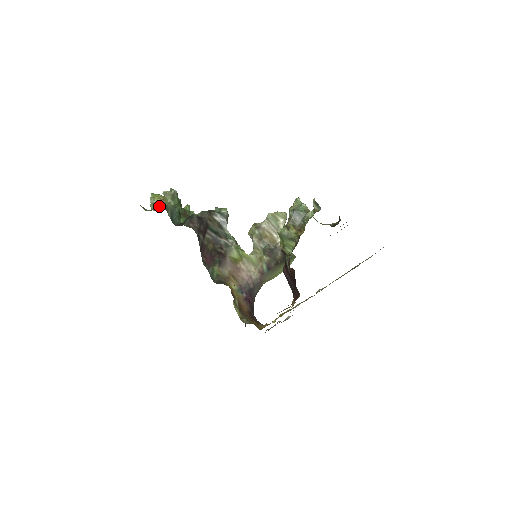
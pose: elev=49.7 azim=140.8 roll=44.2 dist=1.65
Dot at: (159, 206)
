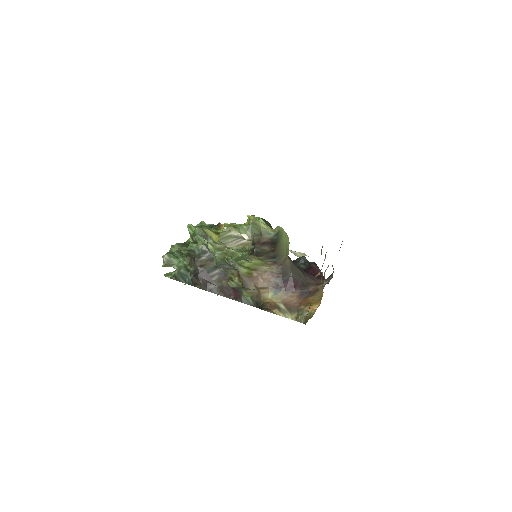
Dot at: occluded
